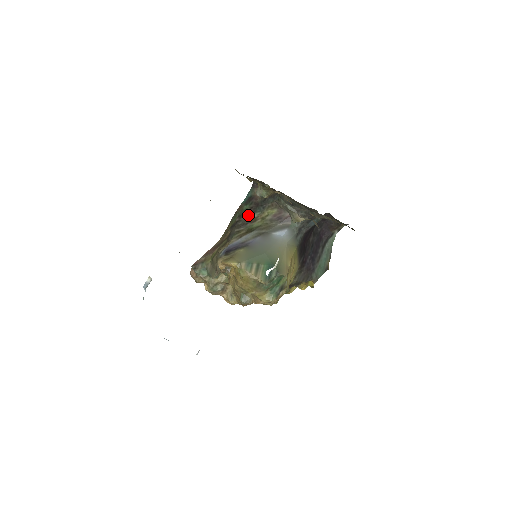
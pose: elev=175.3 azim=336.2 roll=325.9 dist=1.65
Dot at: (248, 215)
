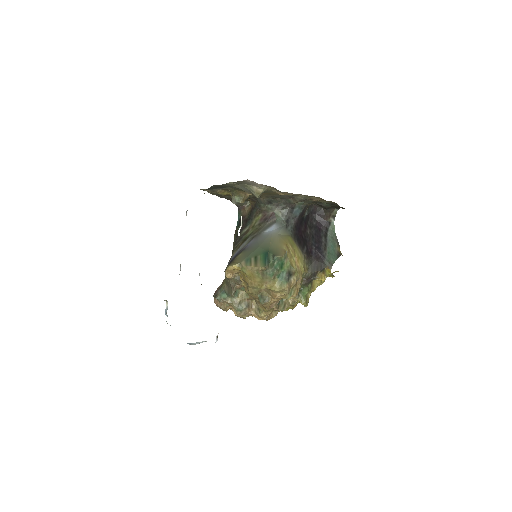
Dot at: (242, 231)
